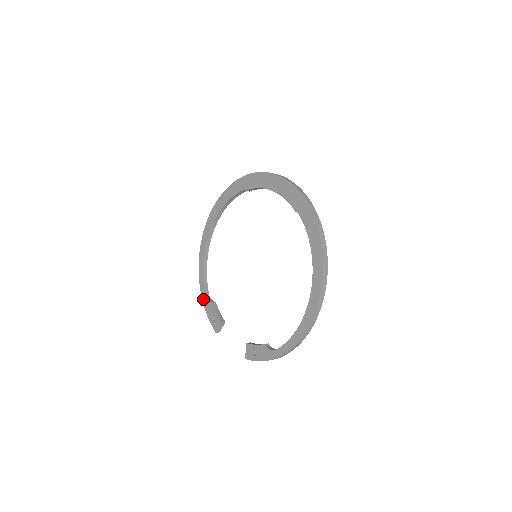
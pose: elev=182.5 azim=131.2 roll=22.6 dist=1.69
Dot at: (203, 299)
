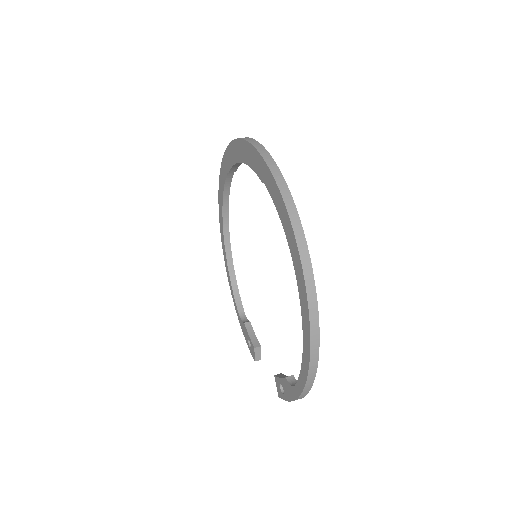
Dot at: (239, 320)
